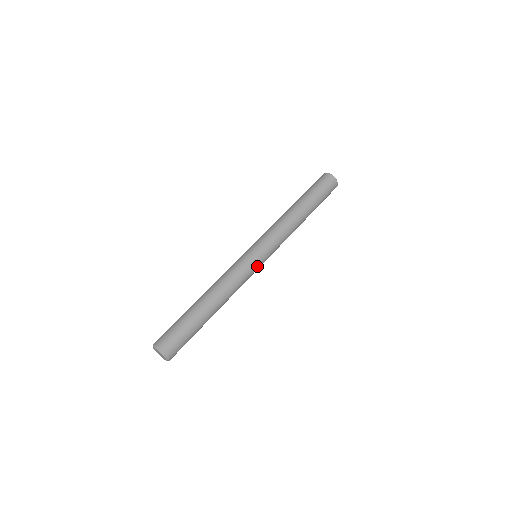
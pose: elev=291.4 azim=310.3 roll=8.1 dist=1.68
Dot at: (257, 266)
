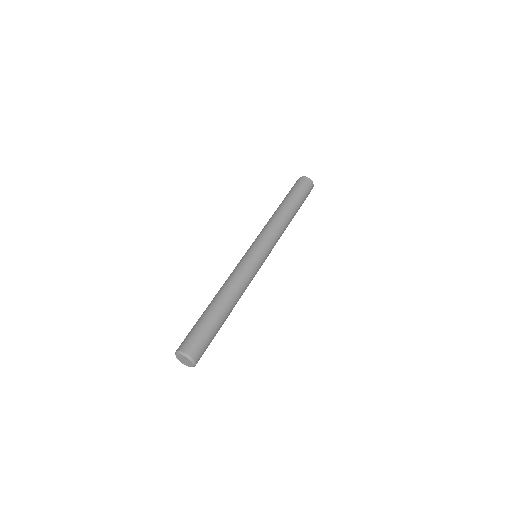
Dot at: (259, 268)
